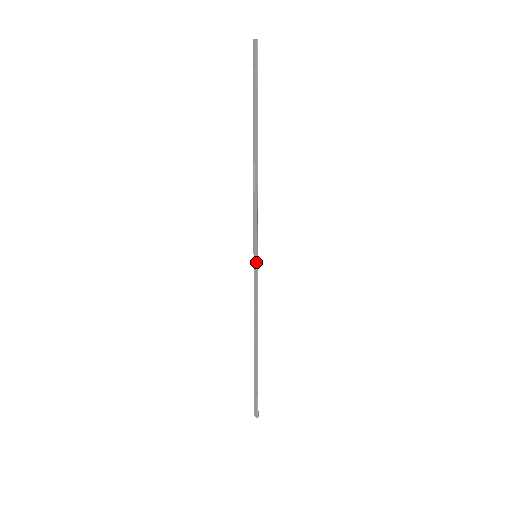
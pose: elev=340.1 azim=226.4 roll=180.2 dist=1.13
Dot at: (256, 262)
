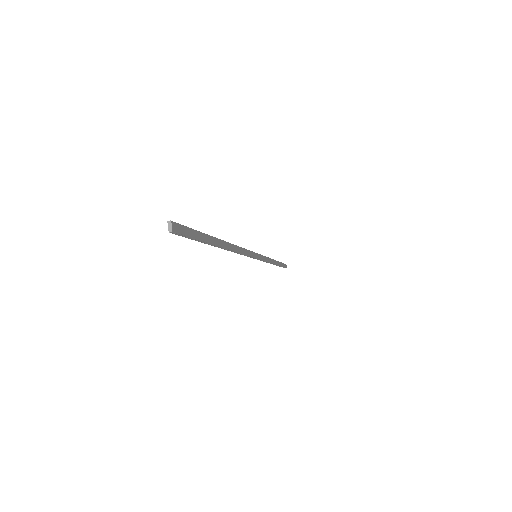
Dot at: occluded
